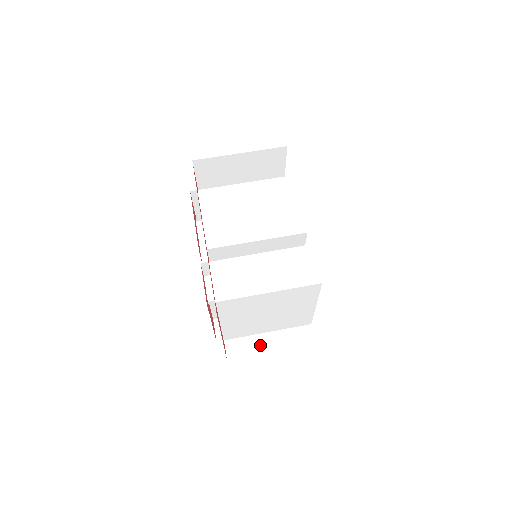
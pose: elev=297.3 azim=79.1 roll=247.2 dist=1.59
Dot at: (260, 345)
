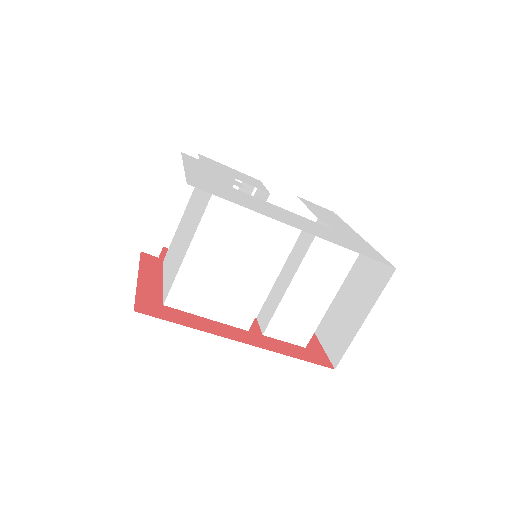
Dot at: occluded
